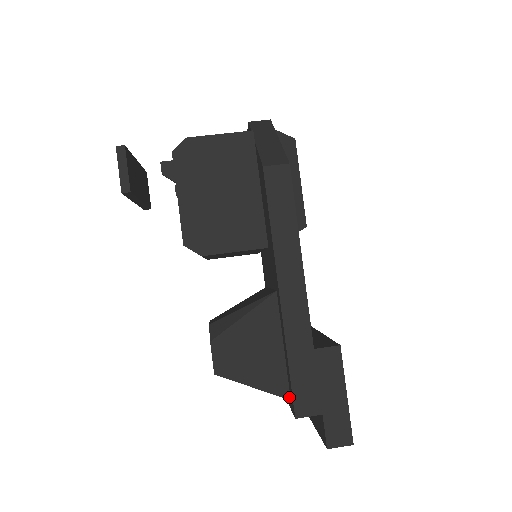
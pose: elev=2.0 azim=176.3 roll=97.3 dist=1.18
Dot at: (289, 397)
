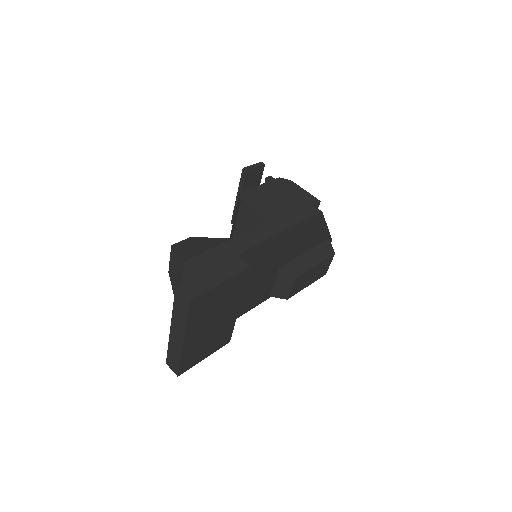
Dot at: occluded
